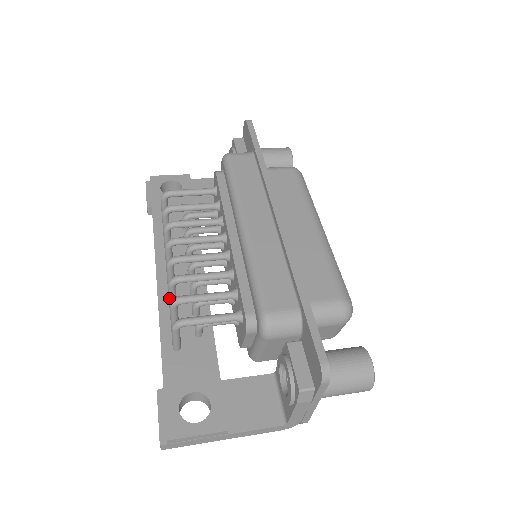
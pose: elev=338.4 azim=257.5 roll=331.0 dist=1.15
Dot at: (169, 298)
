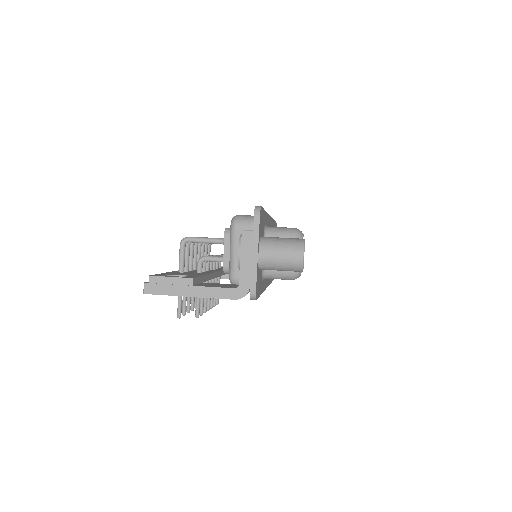
Dot at: occluded
